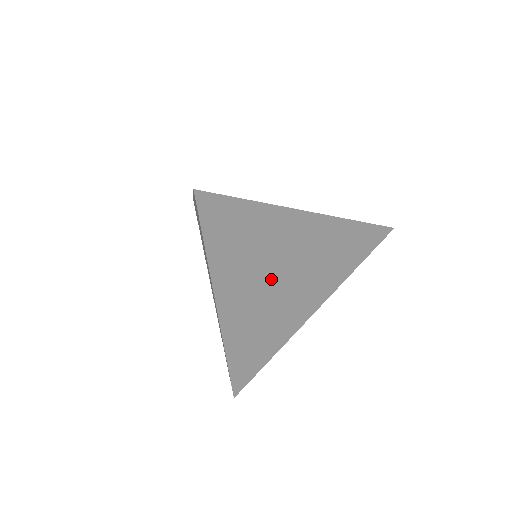
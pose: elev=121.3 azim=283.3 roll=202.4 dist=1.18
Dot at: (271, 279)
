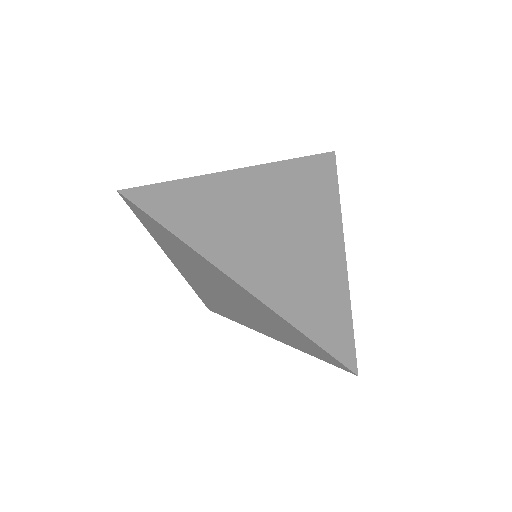
Dot at: (262, 234)
